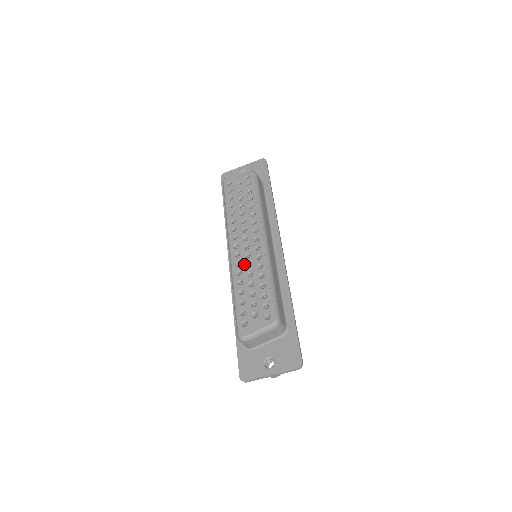
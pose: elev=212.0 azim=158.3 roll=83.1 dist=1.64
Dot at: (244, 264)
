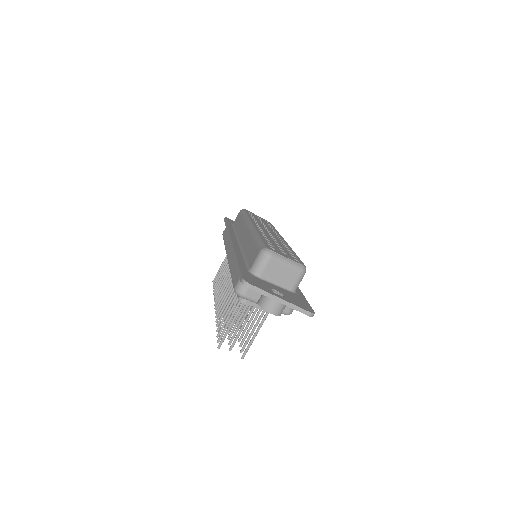
Dot at: (269, 235)
